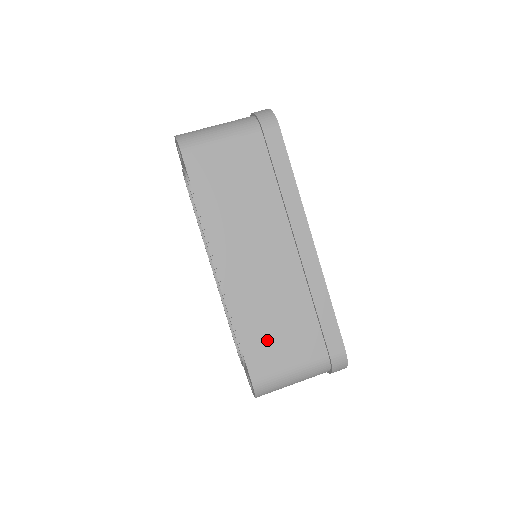
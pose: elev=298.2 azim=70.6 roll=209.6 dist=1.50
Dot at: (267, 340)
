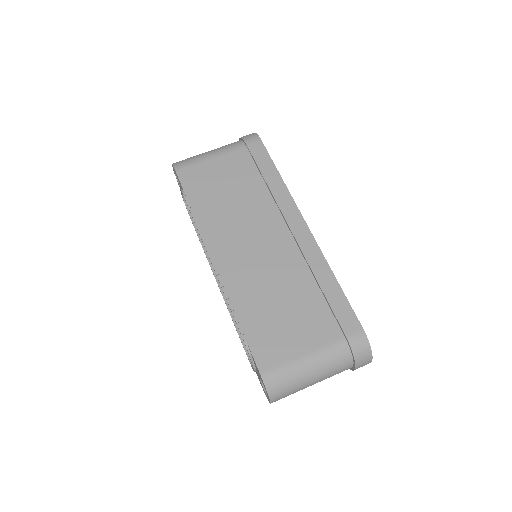
Dot at: (272, 326)
